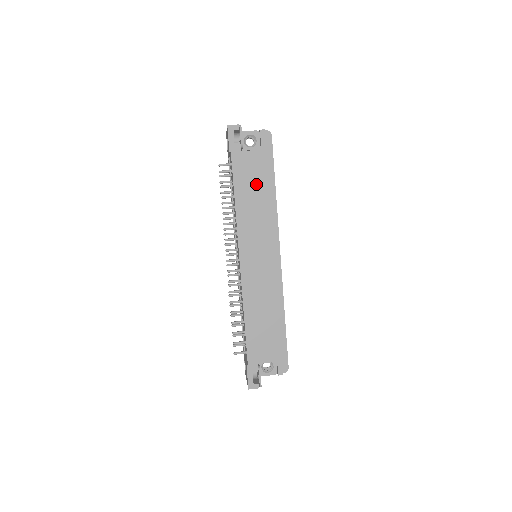
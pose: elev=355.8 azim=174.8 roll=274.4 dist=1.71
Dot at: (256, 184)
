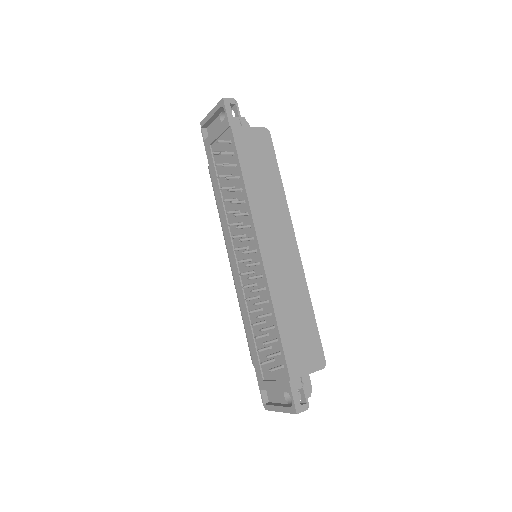
Dot at: (261, 163)
